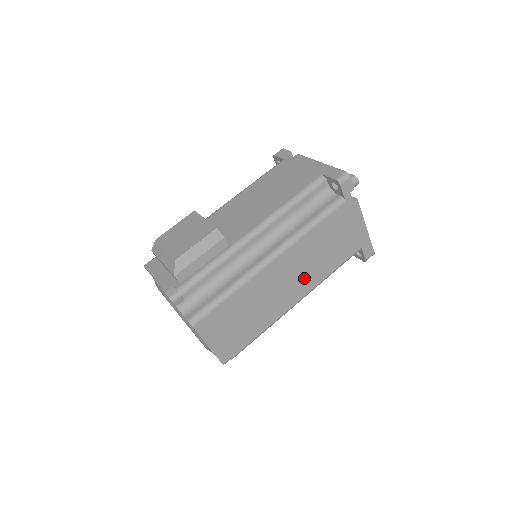
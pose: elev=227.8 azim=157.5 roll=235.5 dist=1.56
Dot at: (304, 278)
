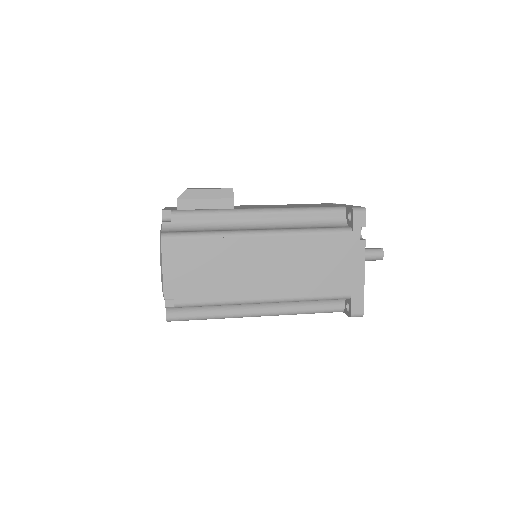
Dot at: (281, 279)
